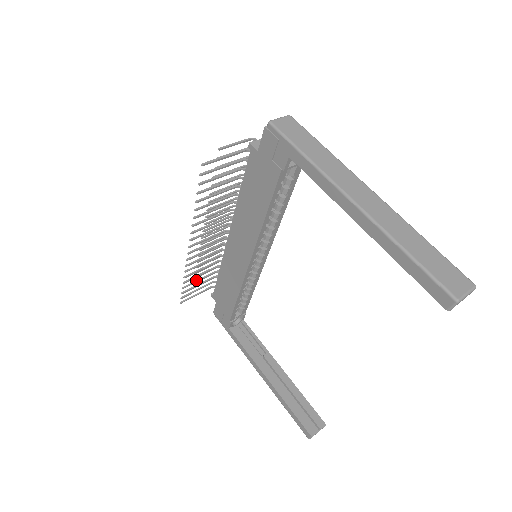
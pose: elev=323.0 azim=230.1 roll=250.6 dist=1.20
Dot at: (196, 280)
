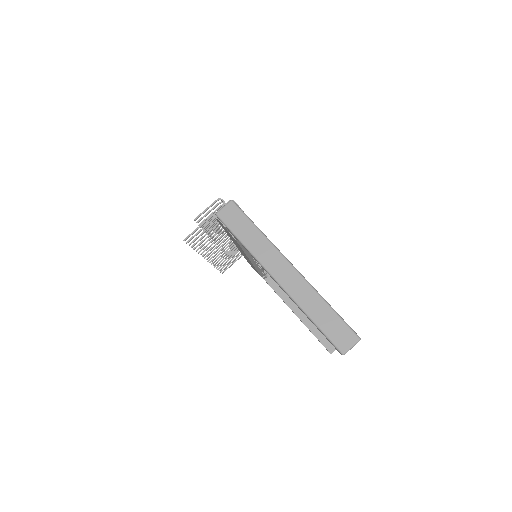
Dot at: (226, 261)
